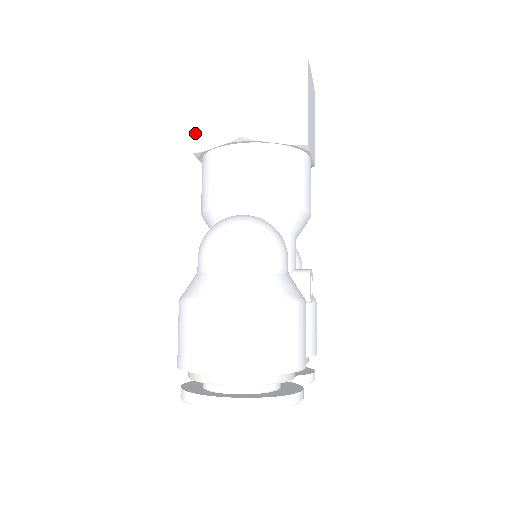
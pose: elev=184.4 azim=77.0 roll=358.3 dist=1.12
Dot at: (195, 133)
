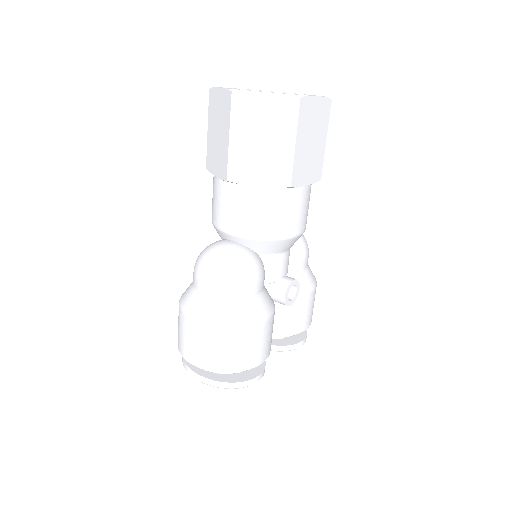
Dot at: (207, 151)
